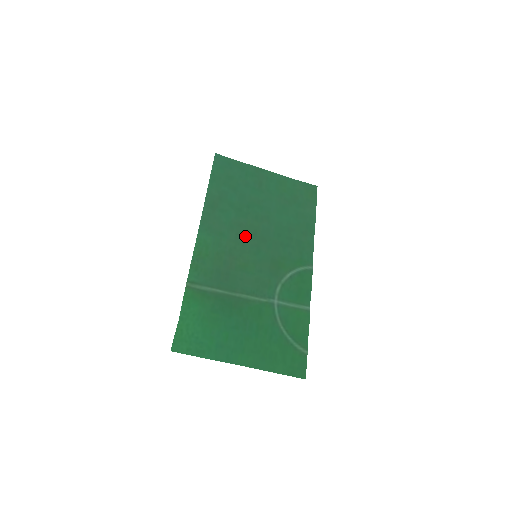
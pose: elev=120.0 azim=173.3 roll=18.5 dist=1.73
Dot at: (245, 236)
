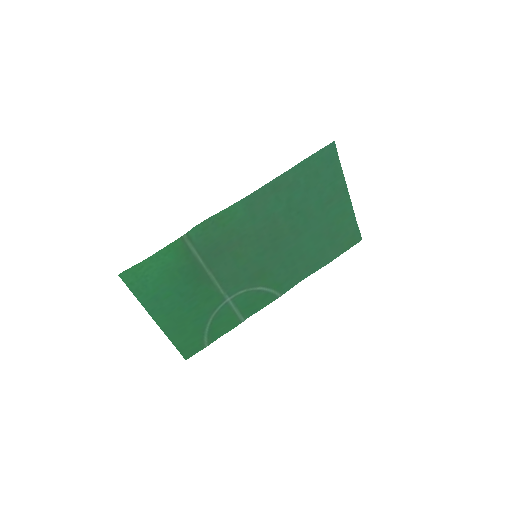
Dot at: (268, 234)
